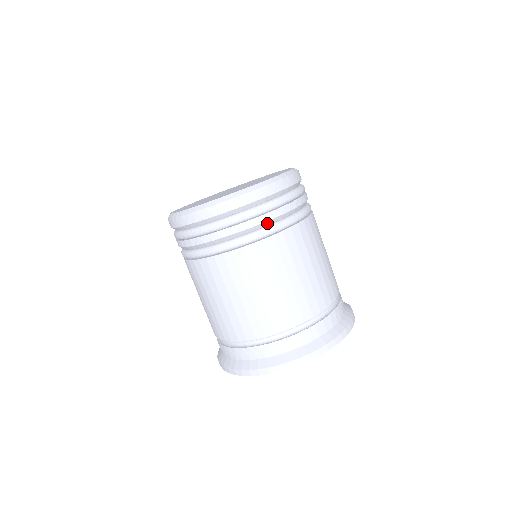
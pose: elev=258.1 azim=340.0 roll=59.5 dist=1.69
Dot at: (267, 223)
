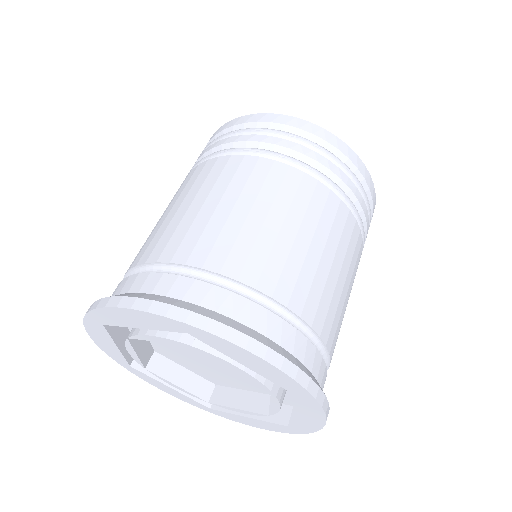
Dot at: occluded
